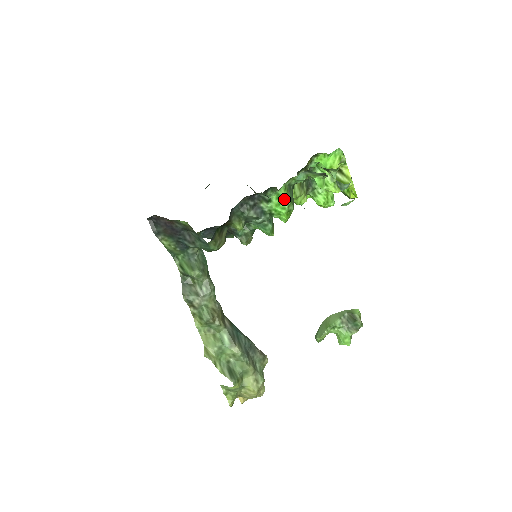
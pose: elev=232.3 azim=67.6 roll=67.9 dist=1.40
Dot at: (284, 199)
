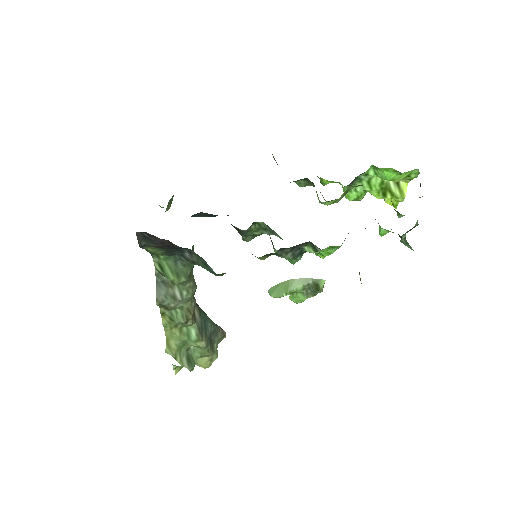
Dot at: (336, 247)
